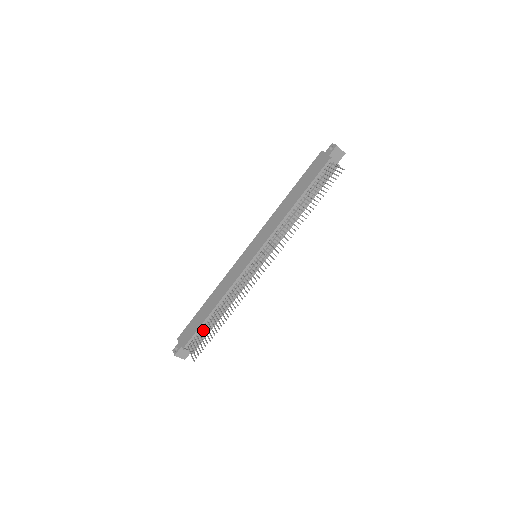
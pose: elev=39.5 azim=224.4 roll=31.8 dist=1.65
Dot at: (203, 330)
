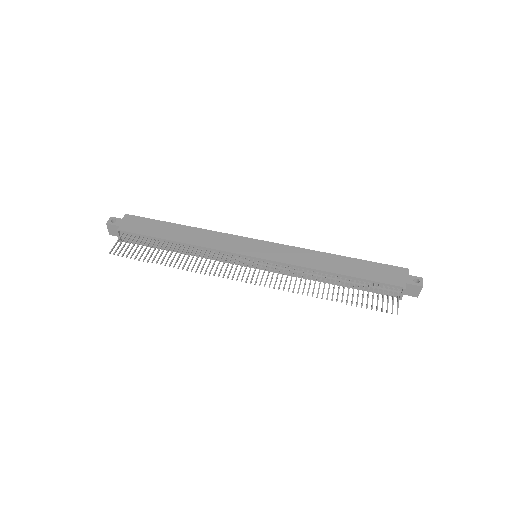
Dot at: (148, 241)
